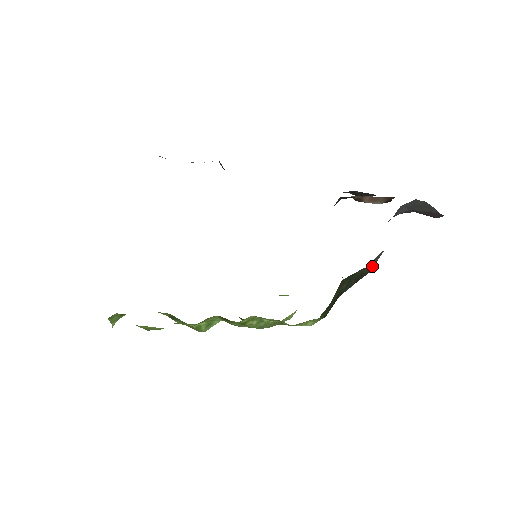
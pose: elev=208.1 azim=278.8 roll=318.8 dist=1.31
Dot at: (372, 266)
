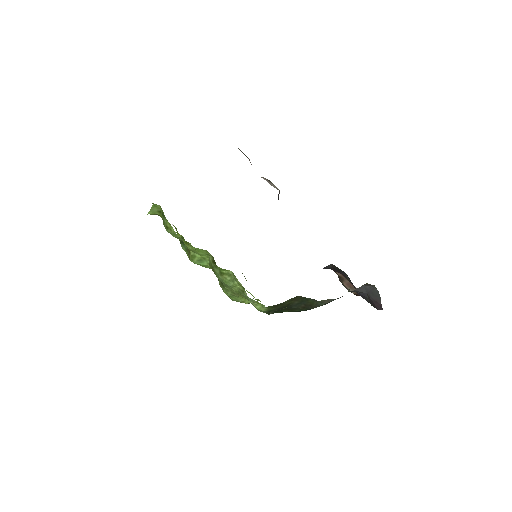
Dot at: (321, 304)
